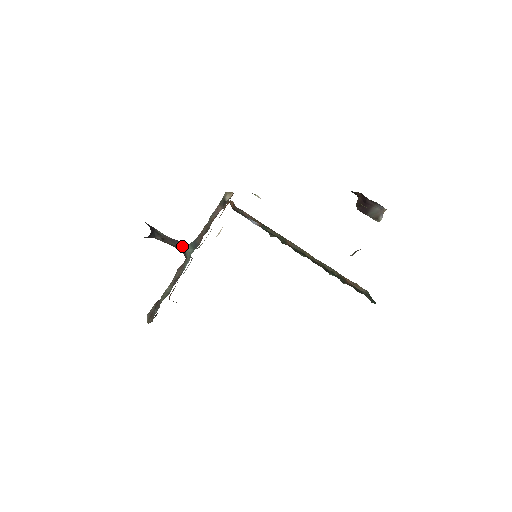
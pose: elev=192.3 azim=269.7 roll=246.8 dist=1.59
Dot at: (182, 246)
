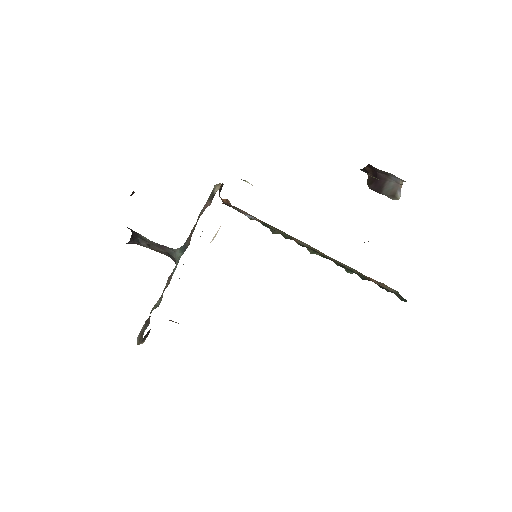
Dot at: (171, 252)
